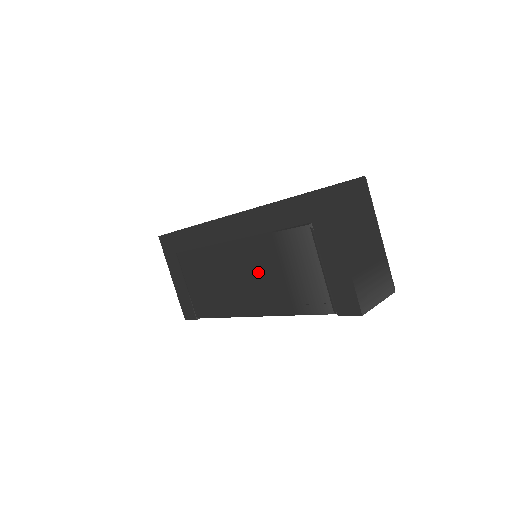
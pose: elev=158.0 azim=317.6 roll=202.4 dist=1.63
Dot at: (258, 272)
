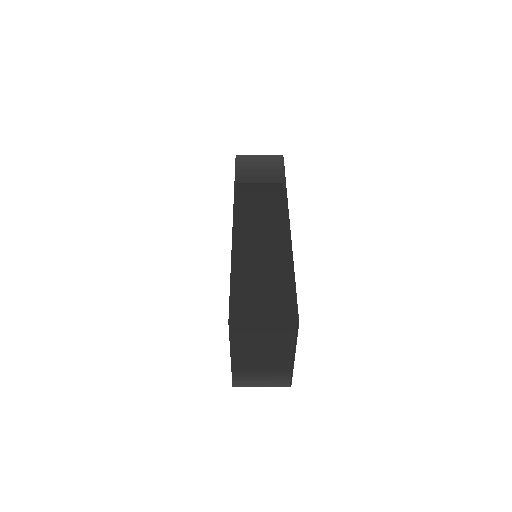
Dot at: occluded
